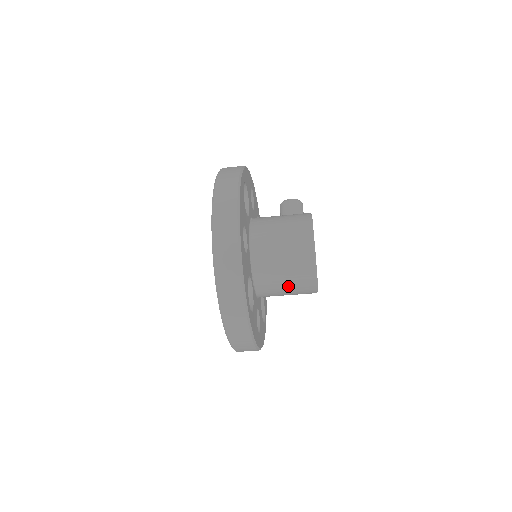
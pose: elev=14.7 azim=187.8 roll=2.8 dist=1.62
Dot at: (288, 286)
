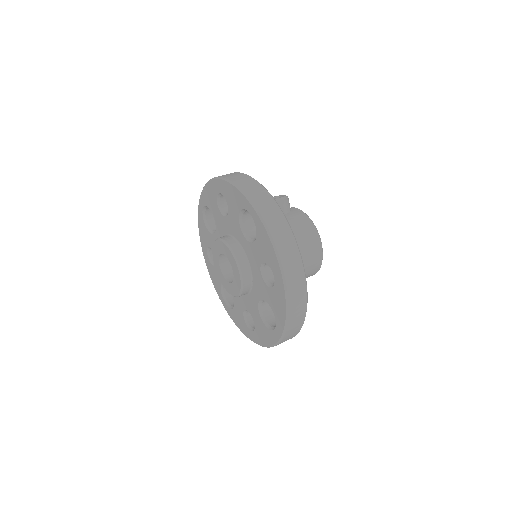
Dot at: occluded
